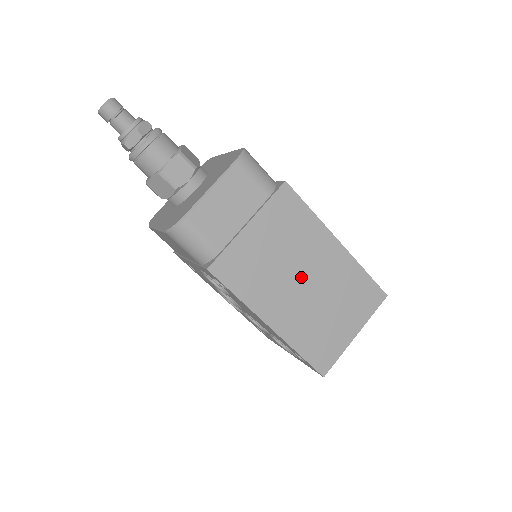
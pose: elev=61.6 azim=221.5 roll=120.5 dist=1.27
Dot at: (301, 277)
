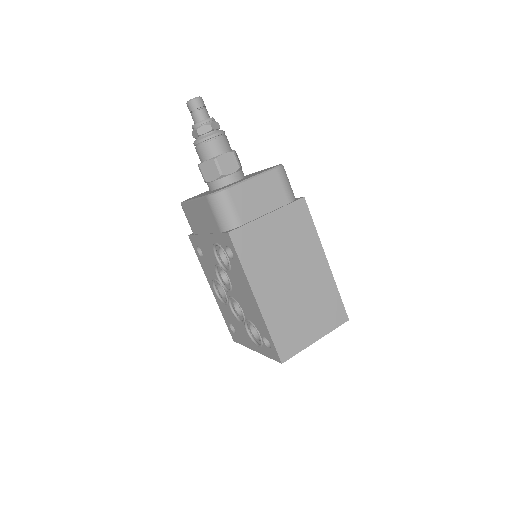
Dot at: (292, 273)
